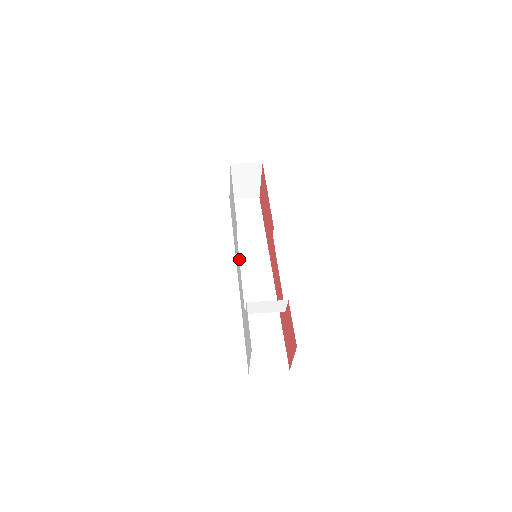
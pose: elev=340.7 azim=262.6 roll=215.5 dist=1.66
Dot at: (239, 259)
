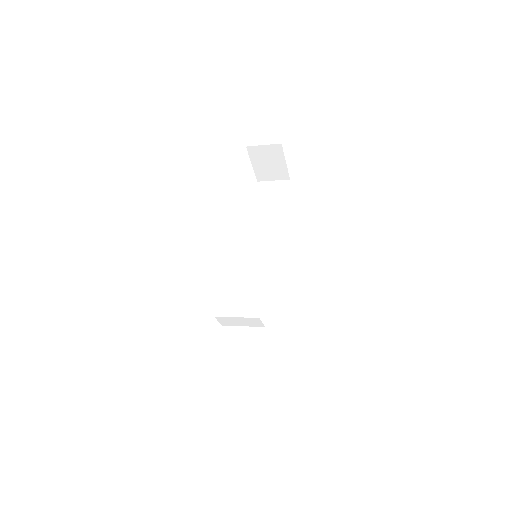
Dot at: (248, 255)
